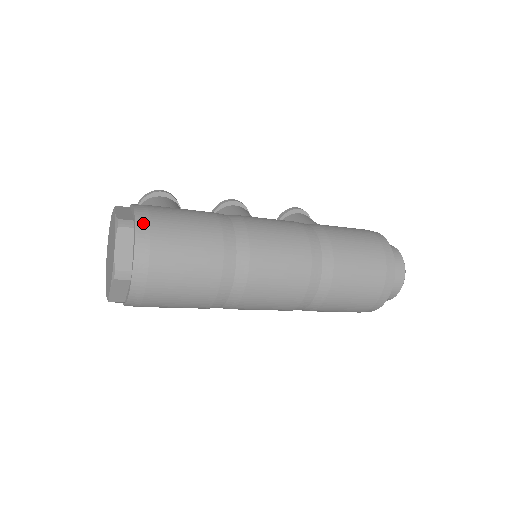
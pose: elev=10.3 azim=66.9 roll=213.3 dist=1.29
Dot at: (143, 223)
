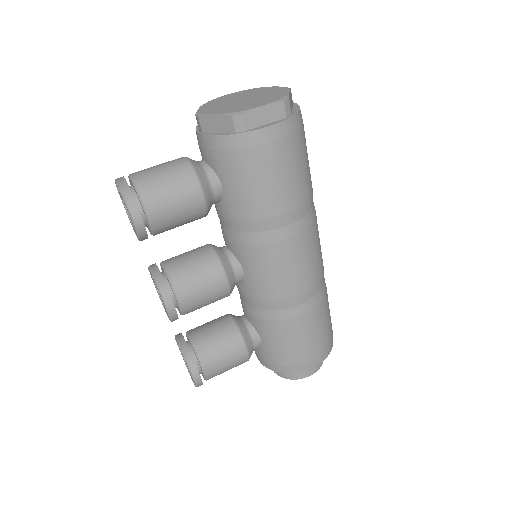
Dot at: occluded
